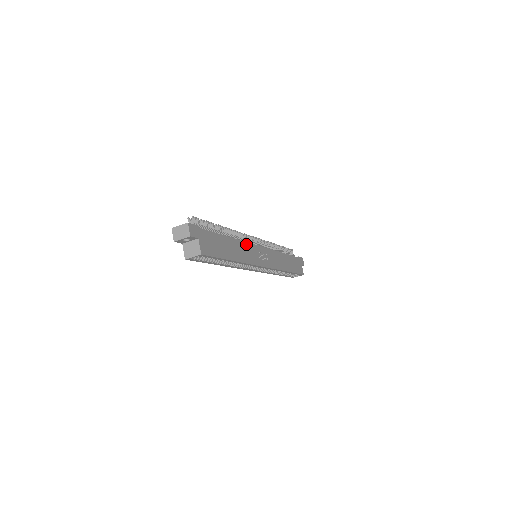
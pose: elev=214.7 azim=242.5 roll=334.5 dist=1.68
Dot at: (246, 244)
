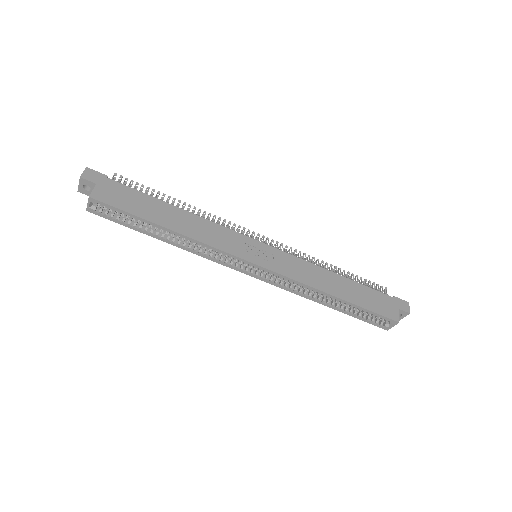
Dot at: (218, 226)
